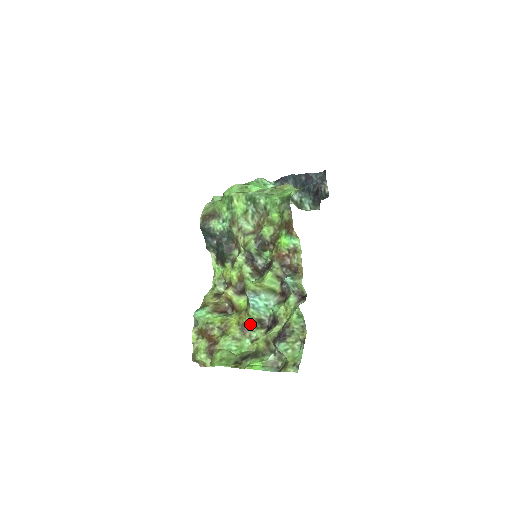
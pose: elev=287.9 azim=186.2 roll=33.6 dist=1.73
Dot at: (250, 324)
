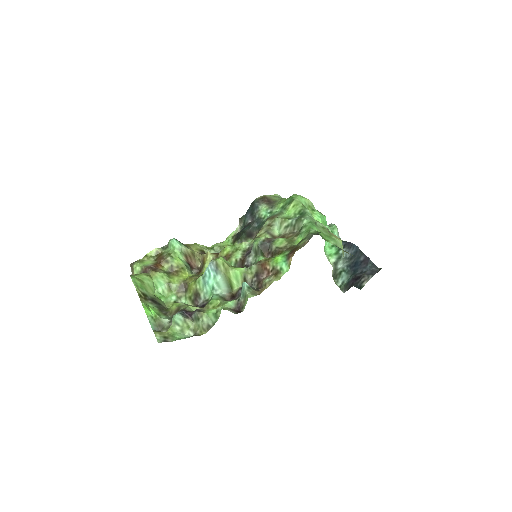
Dot at: (190, 289)
